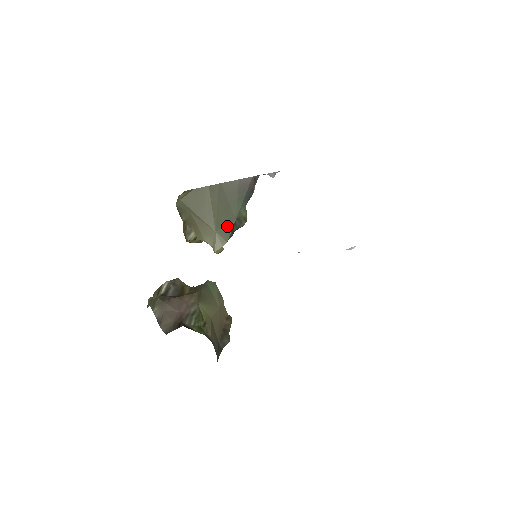
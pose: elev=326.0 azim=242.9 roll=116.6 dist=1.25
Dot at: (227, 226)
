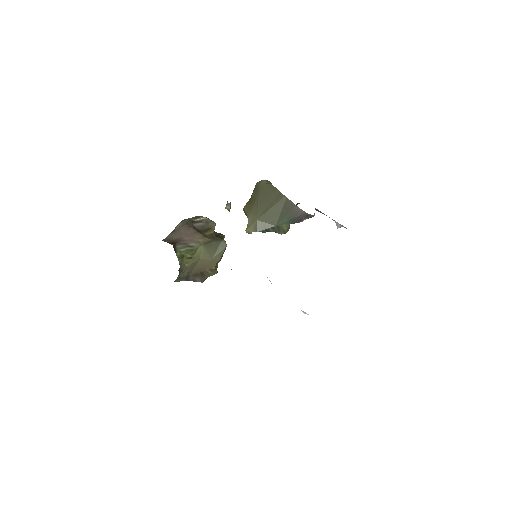
Dot at: (267, 224)
